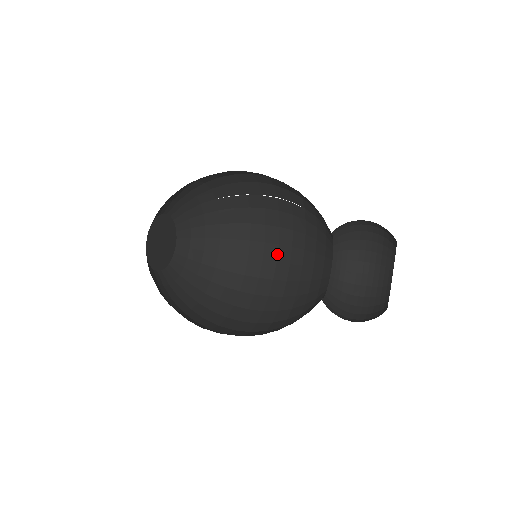
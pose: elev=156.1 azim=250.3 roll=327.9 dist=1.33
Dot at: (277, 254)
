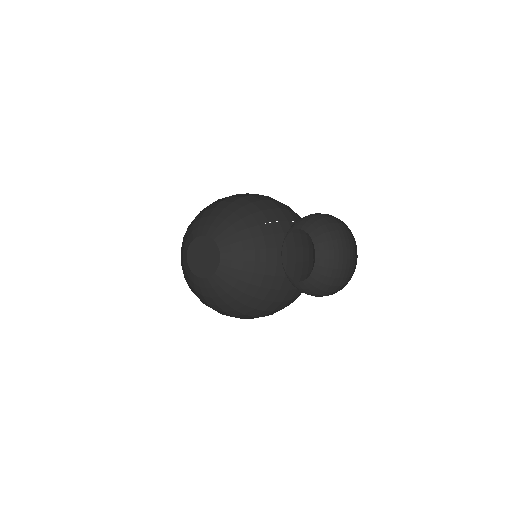
Dot at: (294, 270)
